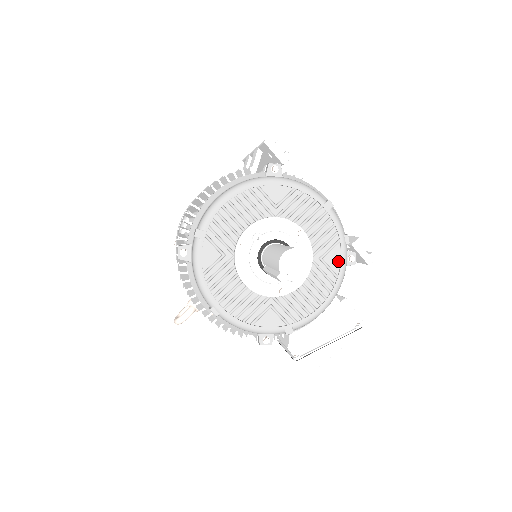
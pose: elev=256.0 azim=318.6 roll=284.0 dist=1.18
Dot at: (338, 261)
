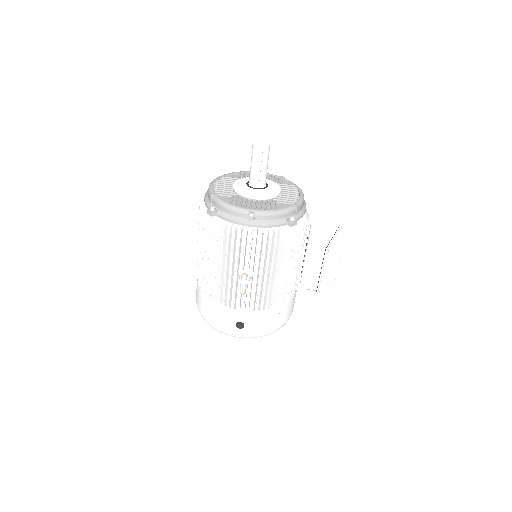
Dot at: (287, 183)
